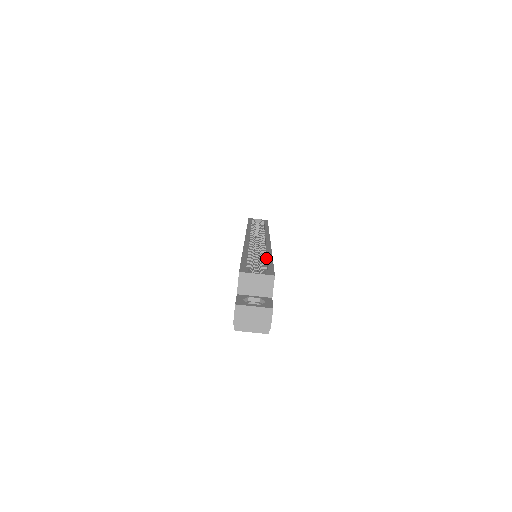
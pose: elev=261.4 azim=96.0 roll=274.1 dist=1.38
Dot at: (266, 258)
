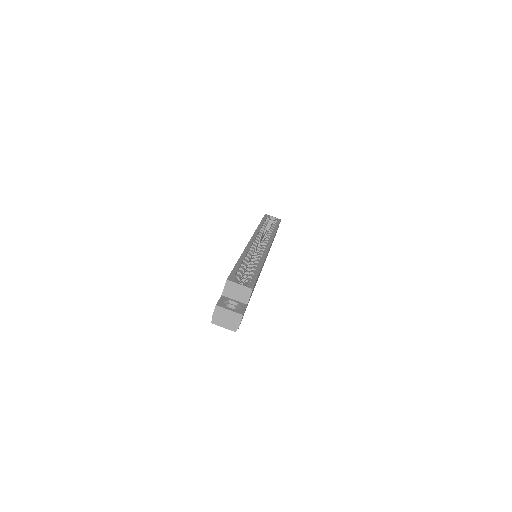
Dot at: occluded
